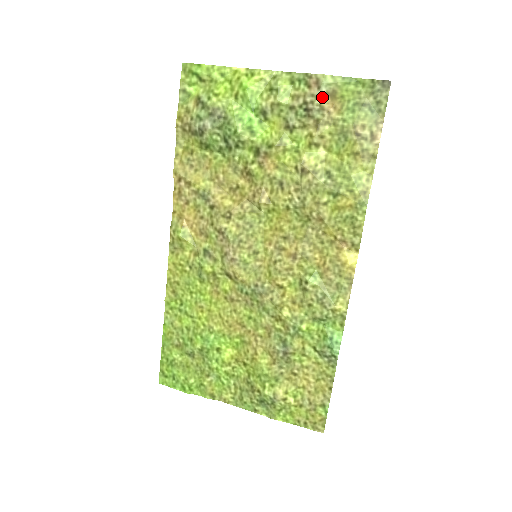
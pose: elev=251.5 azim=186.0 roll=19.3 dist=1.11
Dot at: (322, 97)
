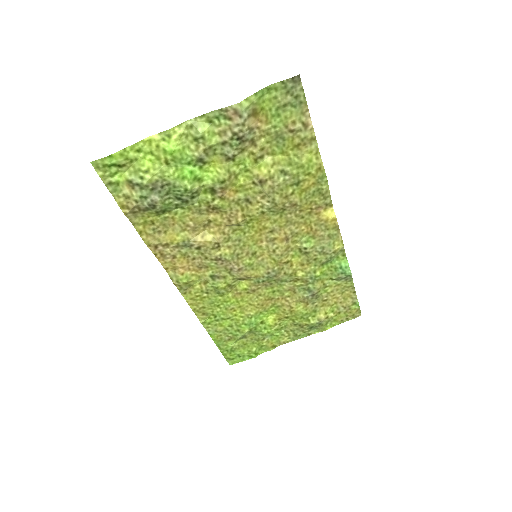
Dot at: (247, 121)
